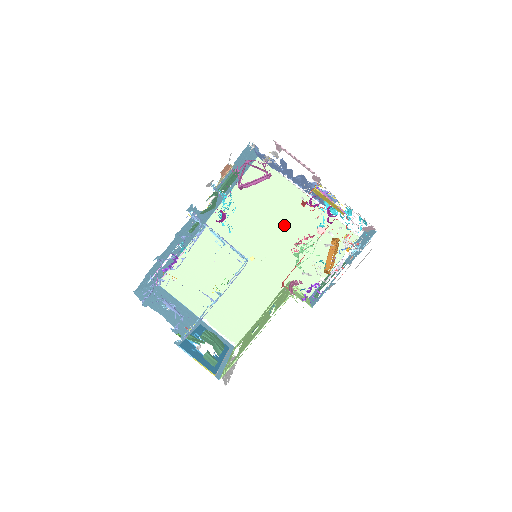
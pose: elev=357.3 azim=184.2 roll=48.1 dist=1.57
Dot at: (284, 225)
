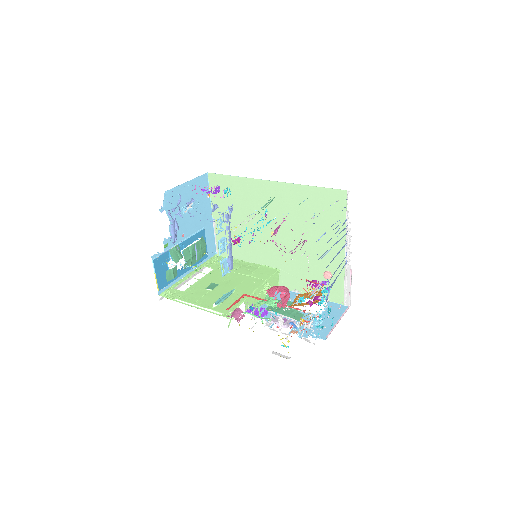
Dot at: (312, 244)
